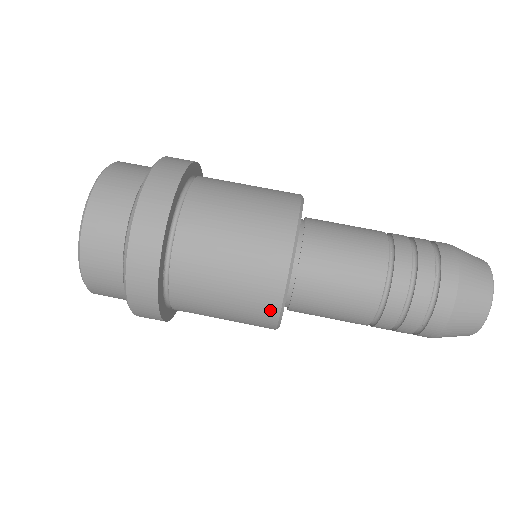
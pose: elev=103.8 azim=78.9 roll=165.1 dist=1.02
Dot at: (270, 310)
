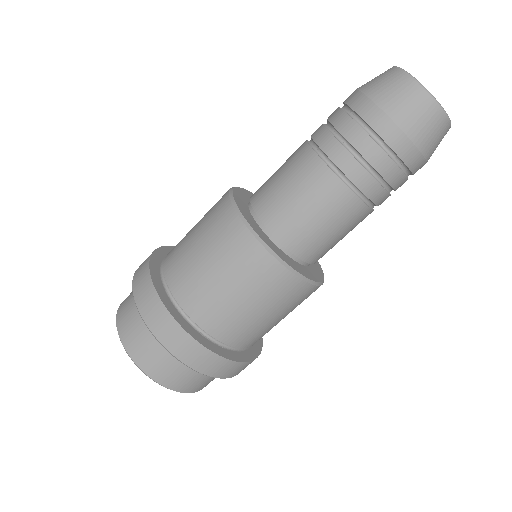
Dot at: (292, 284)
